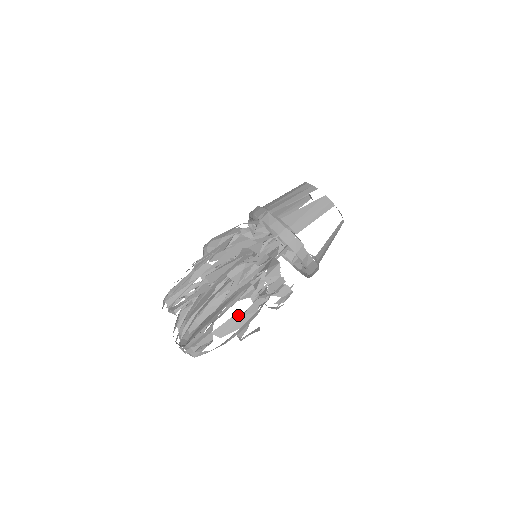
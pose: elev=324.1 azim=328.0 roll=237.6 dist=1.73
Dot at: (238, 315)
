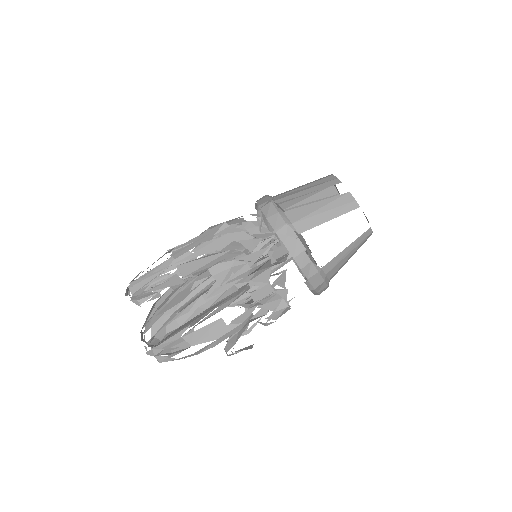
Dot at: (218, 323)
